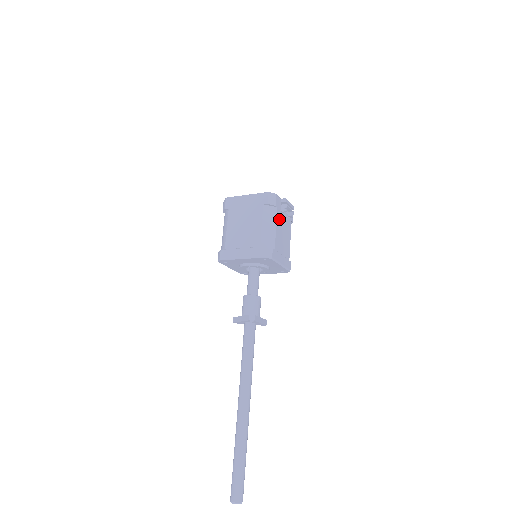
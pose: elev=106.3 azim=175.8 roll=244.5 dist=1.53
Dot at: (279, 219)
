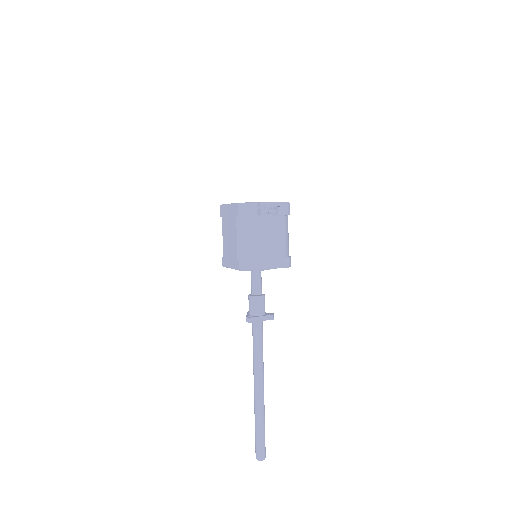
Dot at: (256, 226)
